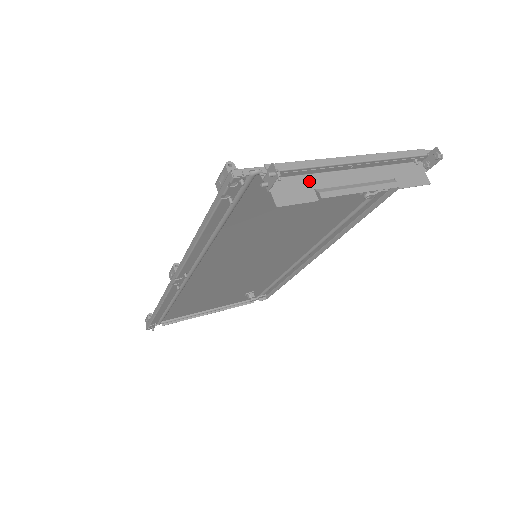
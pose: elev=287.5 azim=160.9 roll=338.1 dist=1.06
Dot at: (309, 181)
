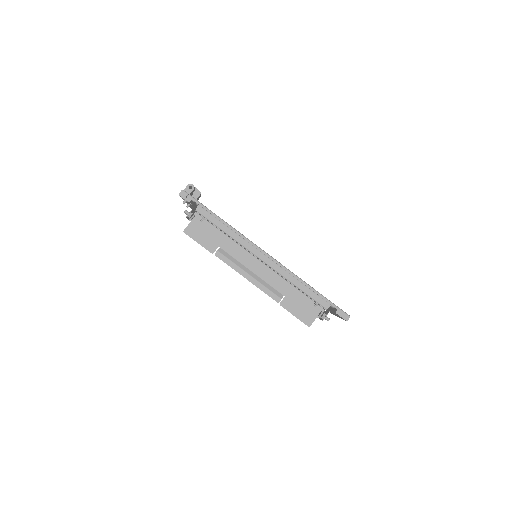
Dot at: (222, 239)
